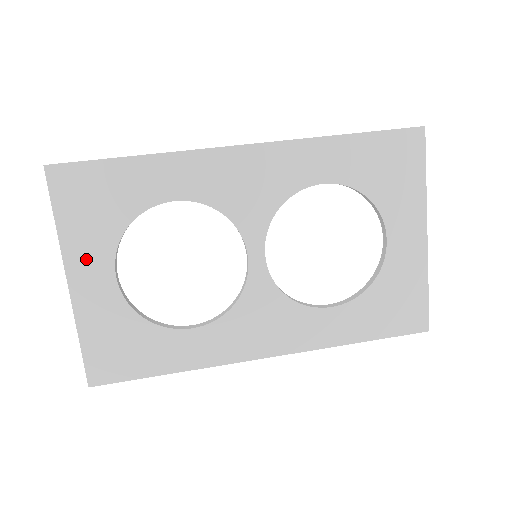
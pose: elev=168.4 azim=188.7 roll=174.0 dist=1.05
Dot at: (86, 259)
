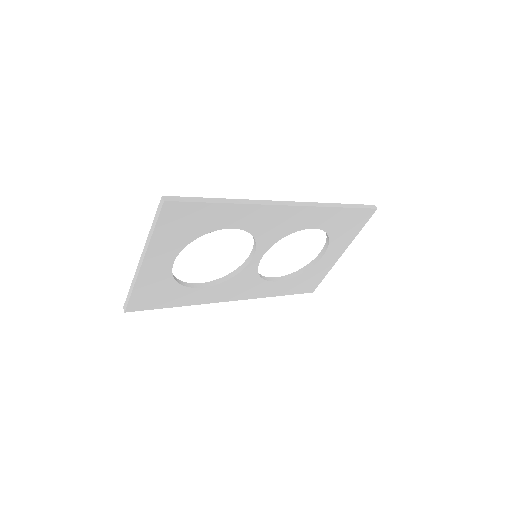
Dot at: (161, 253)
